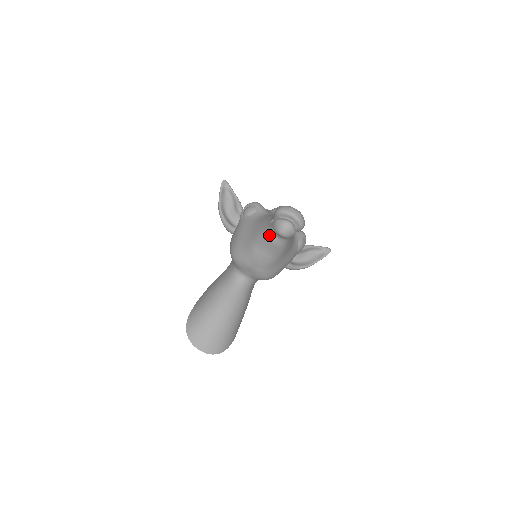
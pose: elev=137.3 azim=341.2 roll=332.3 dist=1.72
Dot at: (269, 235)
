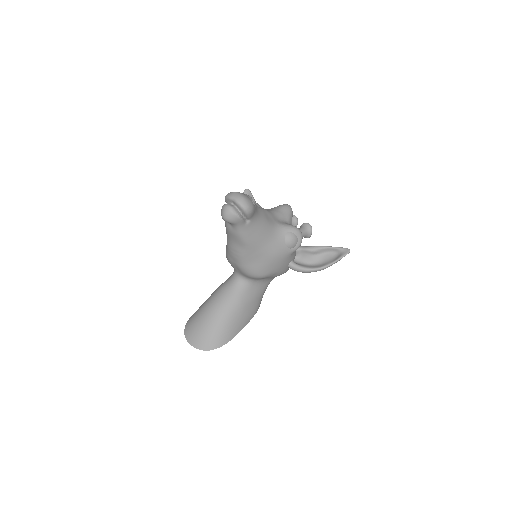
Dot at: (226, 224)
